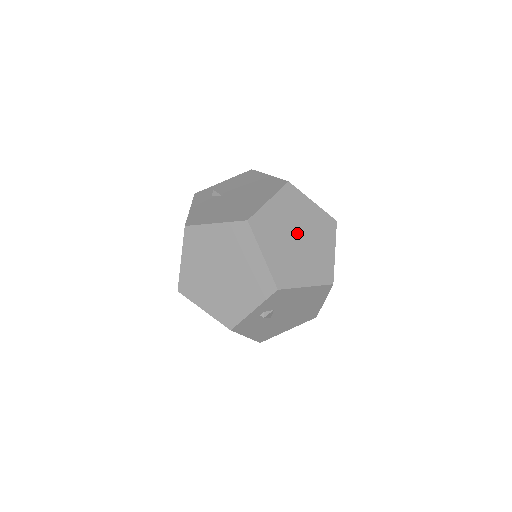
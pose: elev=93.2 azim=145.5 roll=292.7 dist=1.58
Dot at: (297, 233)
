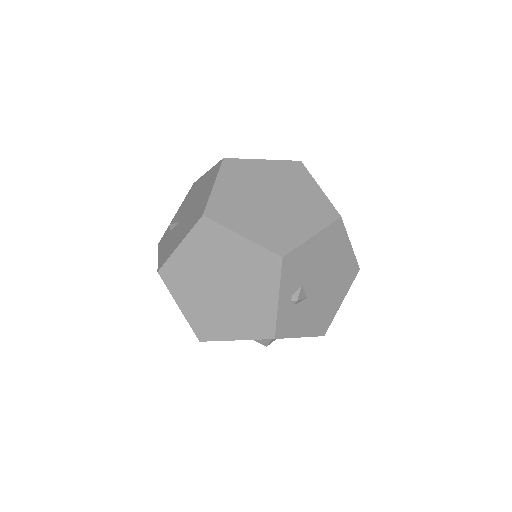
Dot at: (265, 195)
